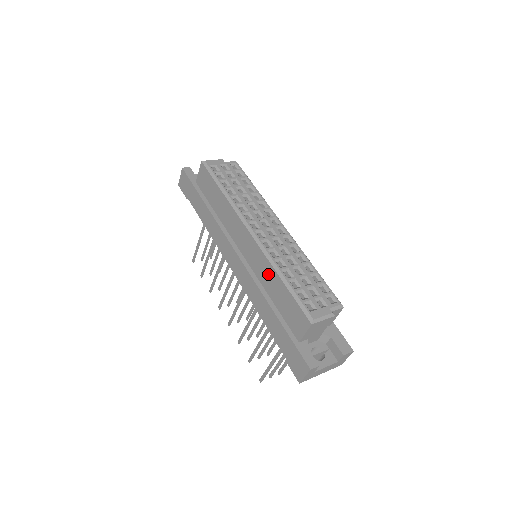
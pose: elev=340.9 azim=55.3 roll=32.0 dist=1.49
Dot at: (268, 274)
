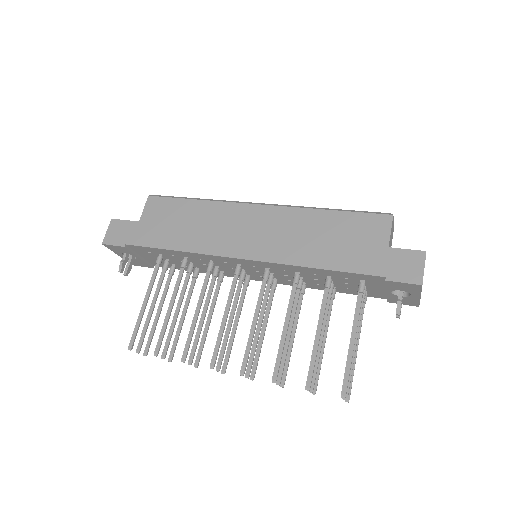
Dot at: (306, 221)
